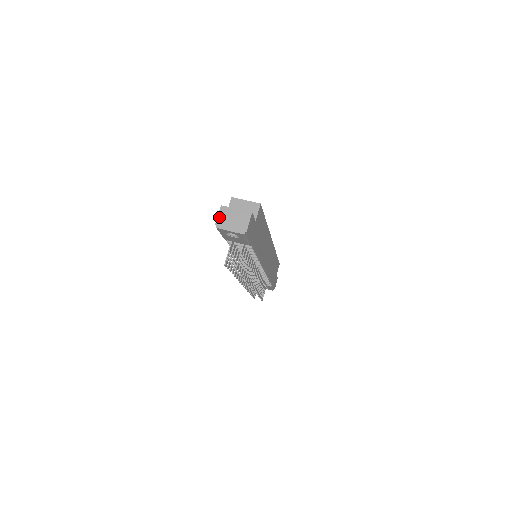
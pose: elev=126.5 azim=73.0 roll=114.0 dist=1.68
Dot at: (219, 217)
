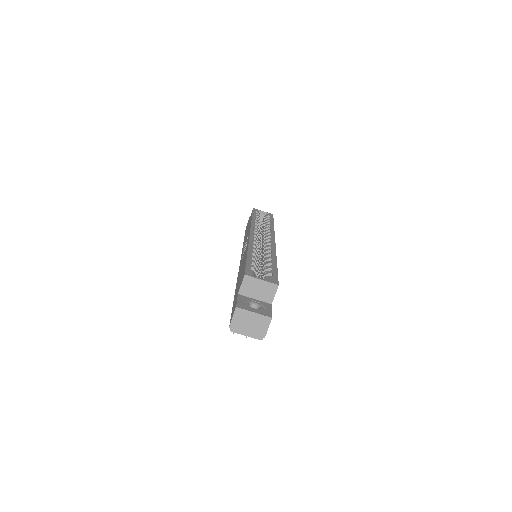
Dot at: (234, 320)
